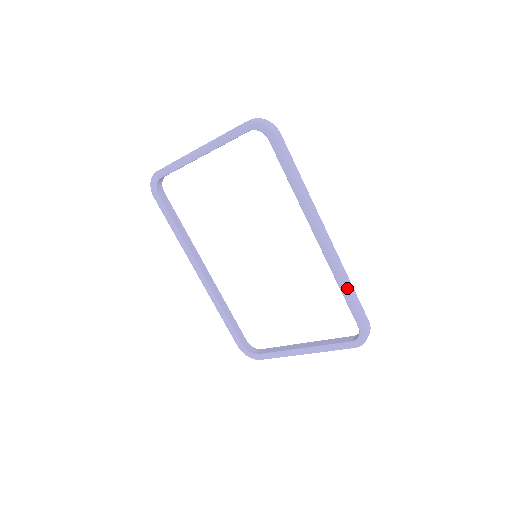
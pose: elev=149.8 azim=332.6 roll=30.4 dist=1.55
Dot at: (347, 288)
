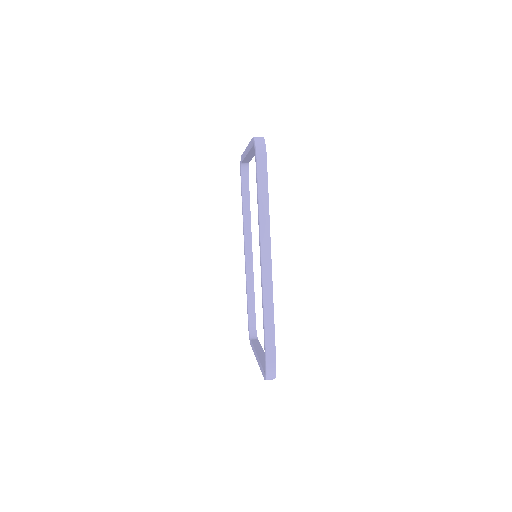
Dot at: (264, 320)
